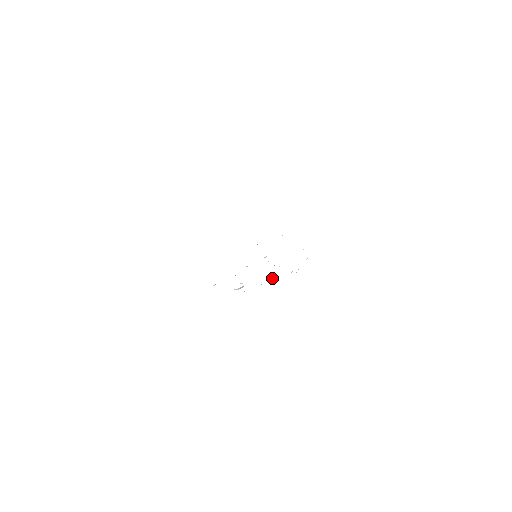
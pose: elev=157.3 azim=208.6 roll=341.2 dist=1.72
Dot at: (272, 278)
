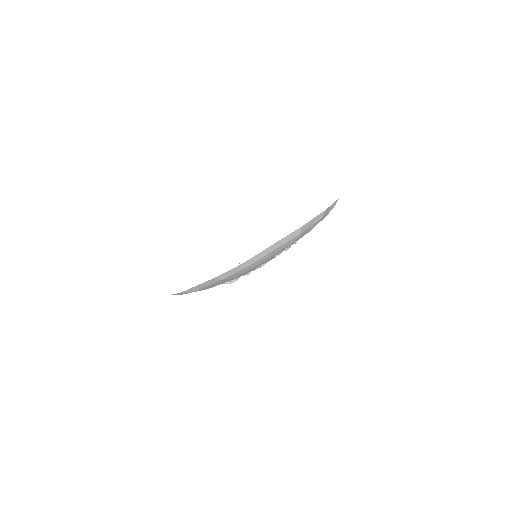
Dot at: (260, 266)
